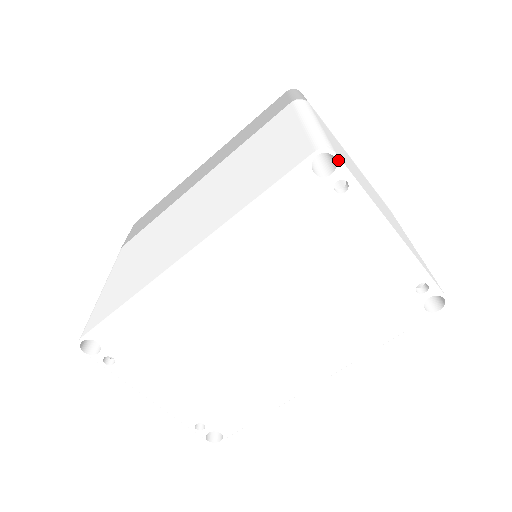
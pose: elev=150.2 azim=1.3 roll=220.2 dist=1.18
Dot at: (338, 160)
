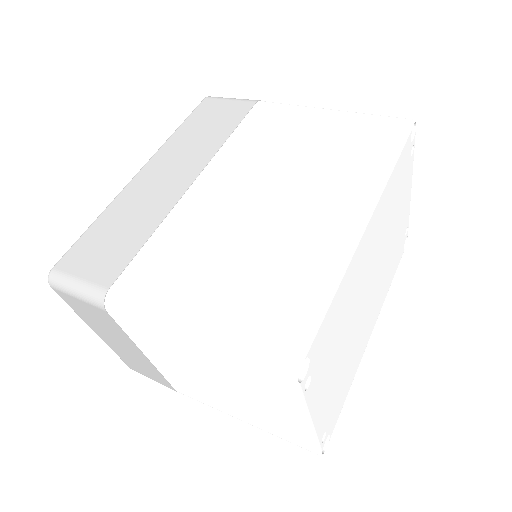
Dot at: (415, 129)
